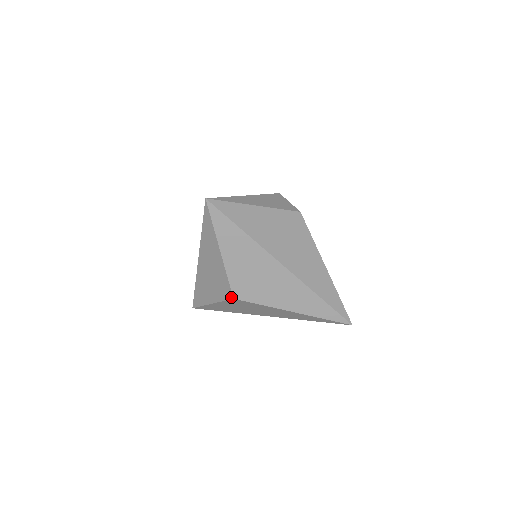
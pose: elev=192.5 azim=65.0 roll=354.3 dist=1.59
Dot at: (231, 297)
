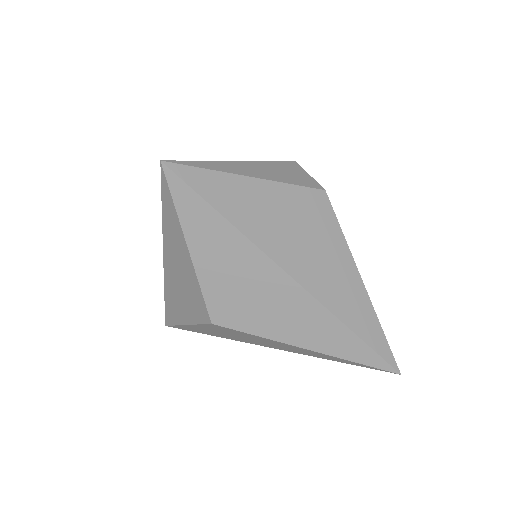
Dot at: (208, 321)
